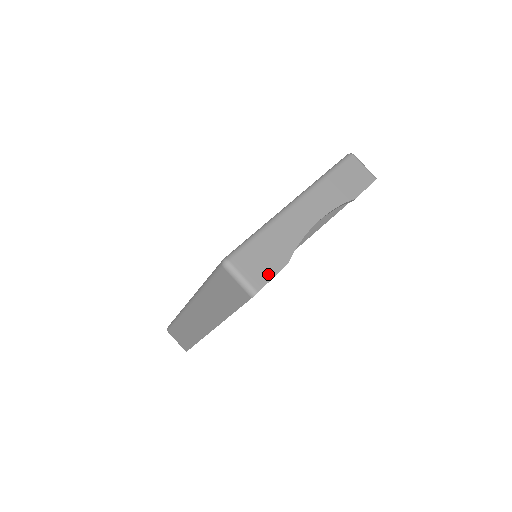
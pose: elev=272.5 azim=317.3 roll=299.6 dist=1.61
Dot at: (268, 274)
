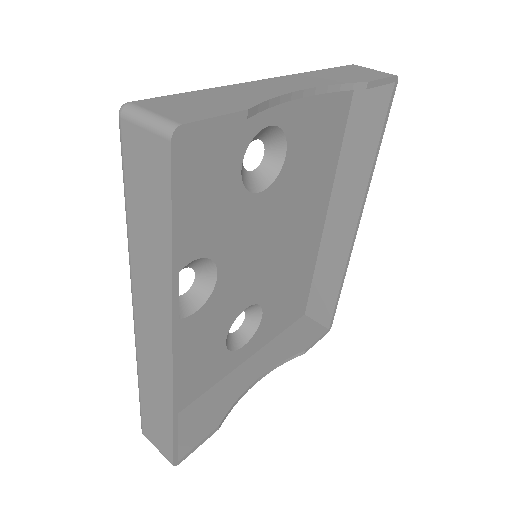
Dot at: (206, 114)
